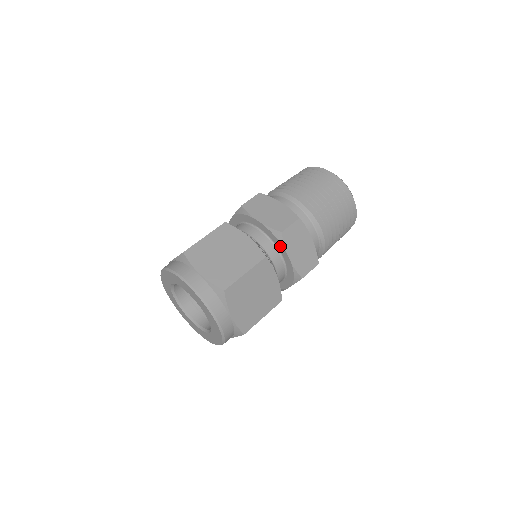
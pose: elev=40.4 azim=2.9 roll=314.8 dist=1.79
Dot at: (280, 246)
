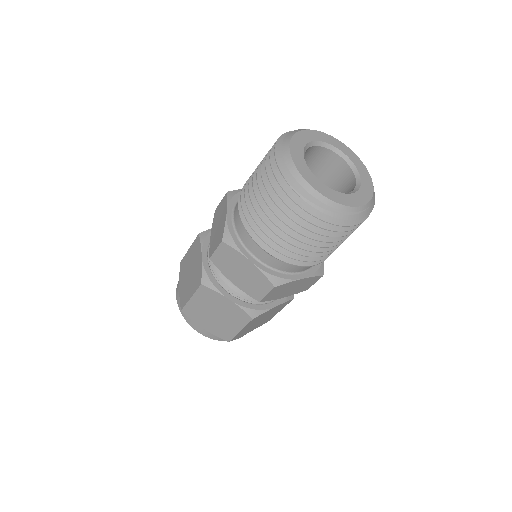
Dot at: occluded
